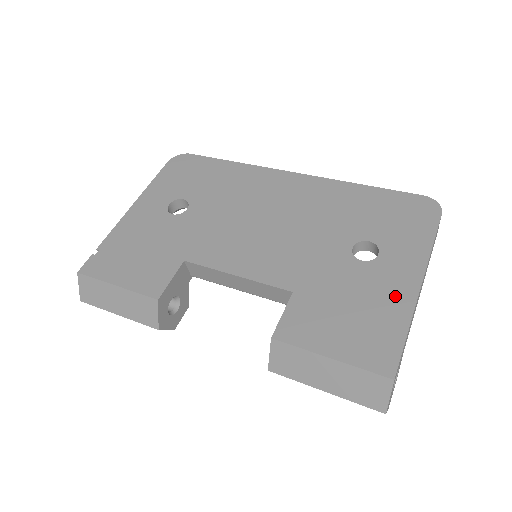
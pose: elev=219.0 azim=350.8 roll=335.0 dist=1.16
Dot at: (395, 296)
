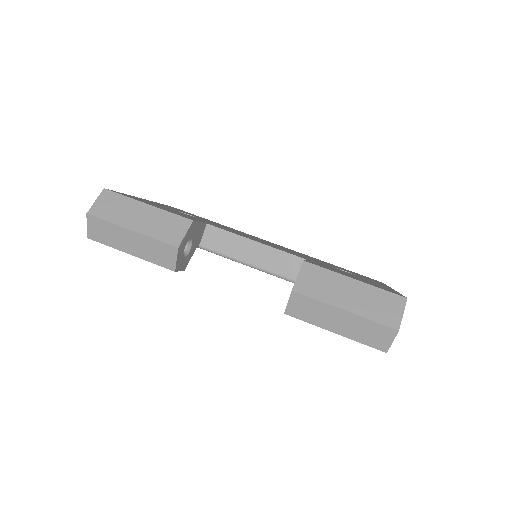
Dot at: (380, 285)
